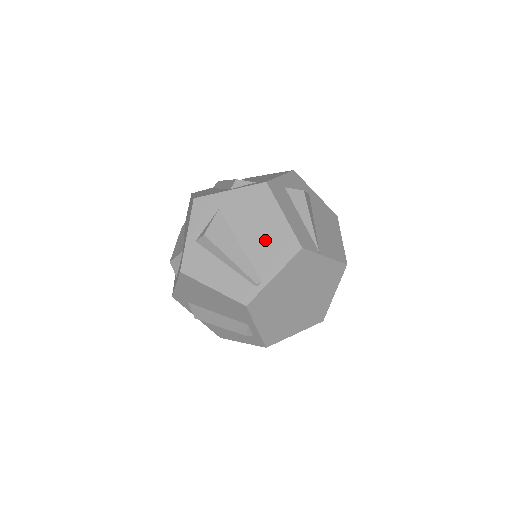
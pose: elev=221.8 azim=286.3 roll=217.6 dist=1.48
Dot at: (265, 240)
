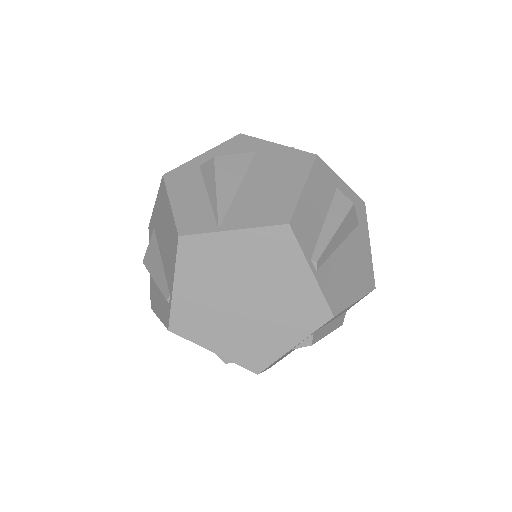
Dot at: (167, 243)
